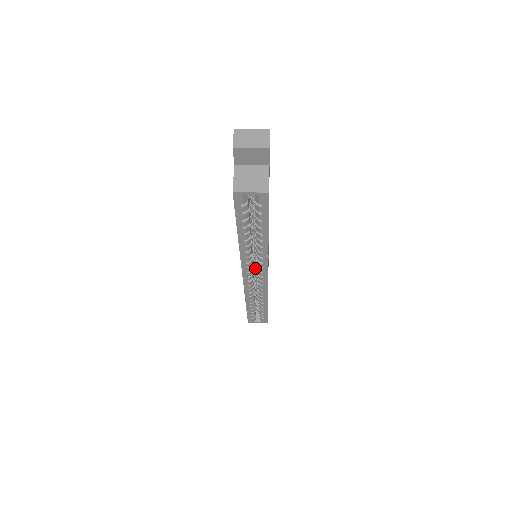
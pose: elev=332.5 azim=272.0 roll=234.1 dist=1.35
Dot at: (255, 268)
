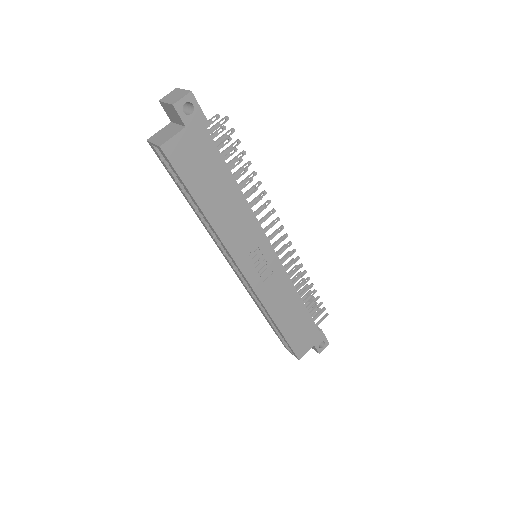
Dot at: occluded
